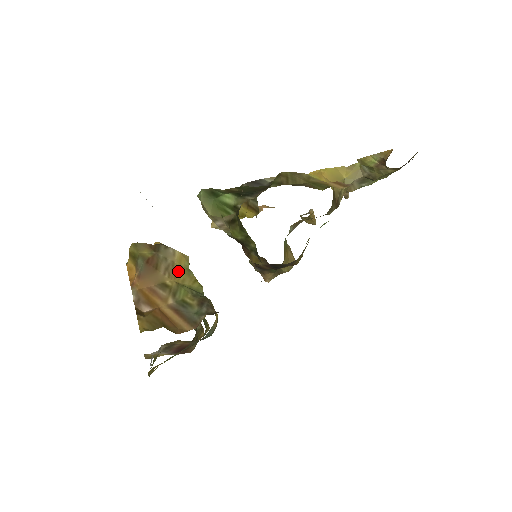
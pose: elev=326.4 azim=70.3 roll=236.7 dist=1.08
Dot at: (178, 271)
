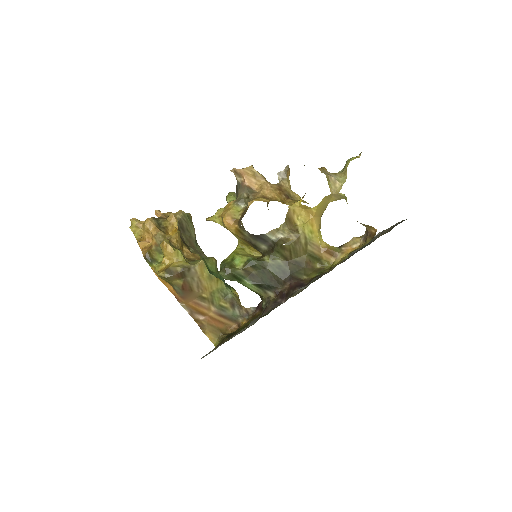
Dot at: (205, 283)
